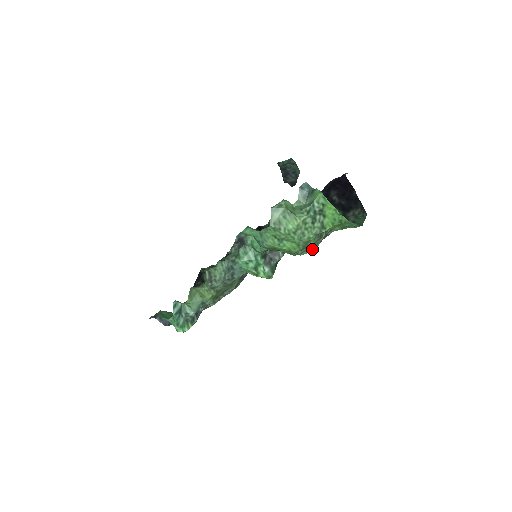
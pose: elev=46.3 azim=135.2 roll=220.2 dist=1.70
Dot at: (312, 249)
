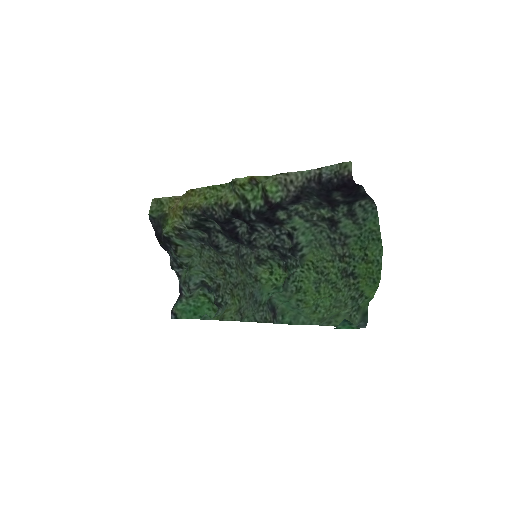
Dot at: (332, 269)
